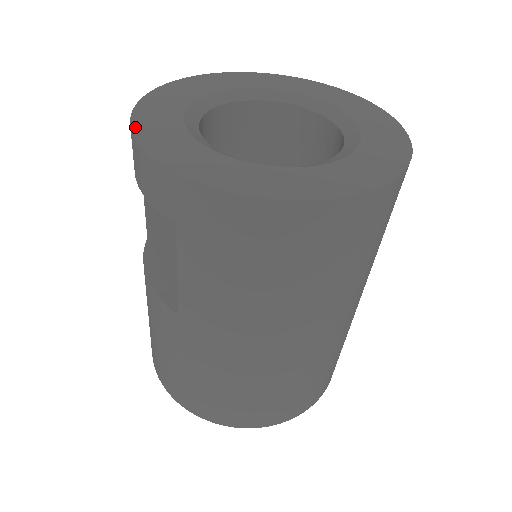
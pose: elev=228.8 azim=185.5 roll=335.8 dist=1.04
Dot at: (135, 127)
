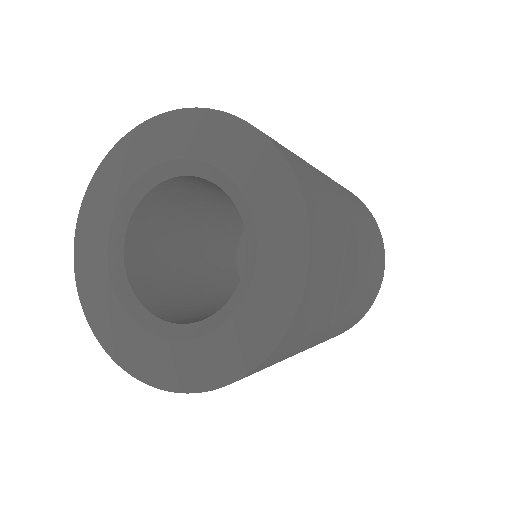
Dot at: (80, 216)
